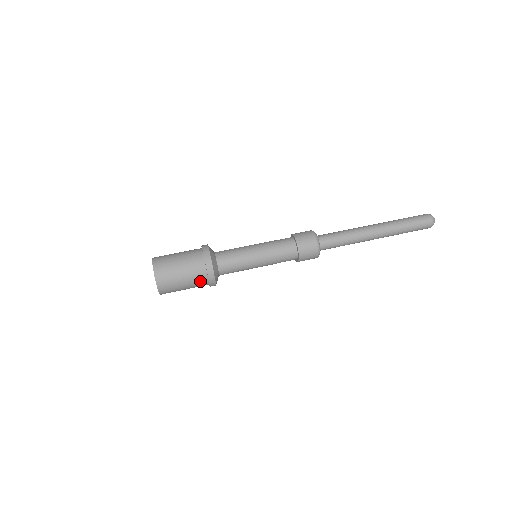
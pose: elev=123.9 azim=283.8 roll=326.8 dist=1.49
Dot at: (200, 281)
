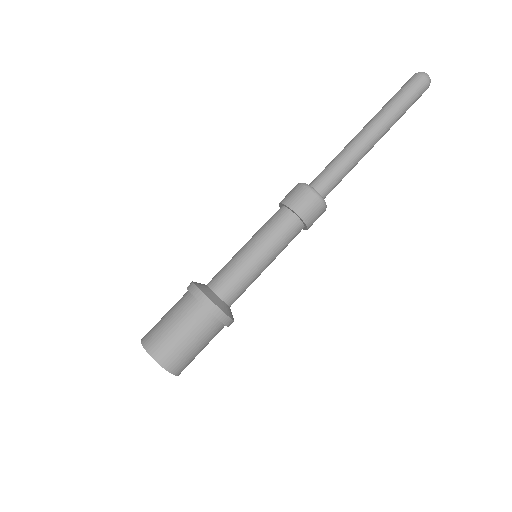
Dot at: (210, 328)
